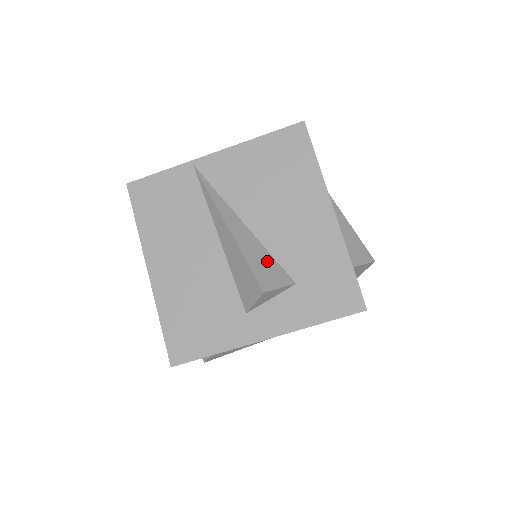
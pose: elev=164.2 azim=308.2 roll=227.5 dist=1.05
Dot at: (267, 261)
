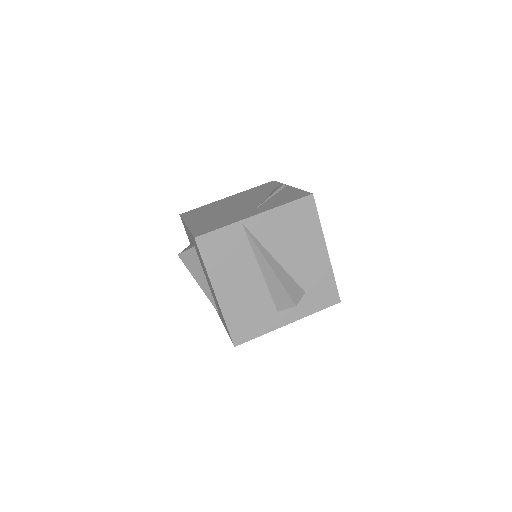
Dot at: (292, 283)
